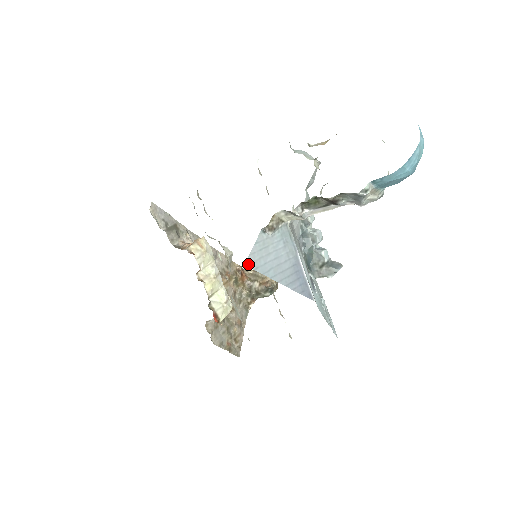
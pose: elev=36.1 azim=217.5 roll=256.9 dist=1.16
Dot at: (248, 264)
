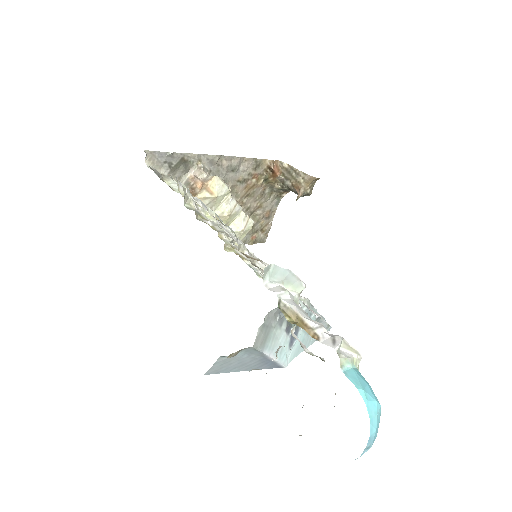
Dot at: (208, 373)
